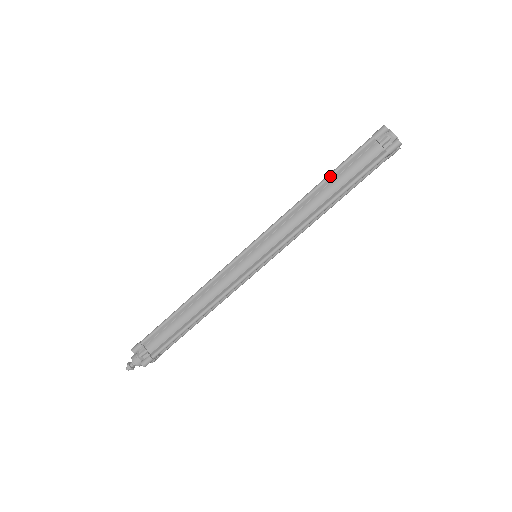
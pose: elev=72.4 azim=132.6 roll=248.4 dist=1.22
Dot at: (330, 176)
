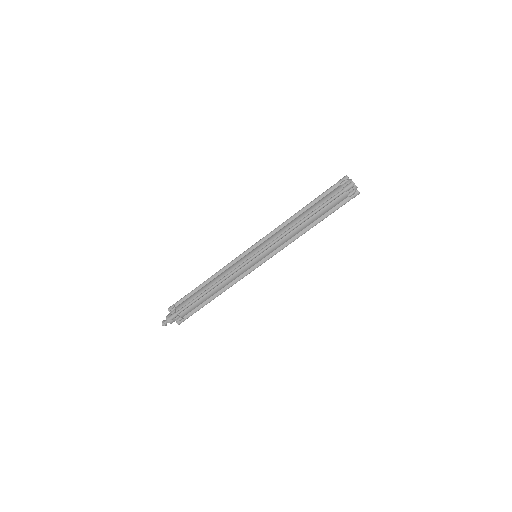
Dot at: (308, 205)
